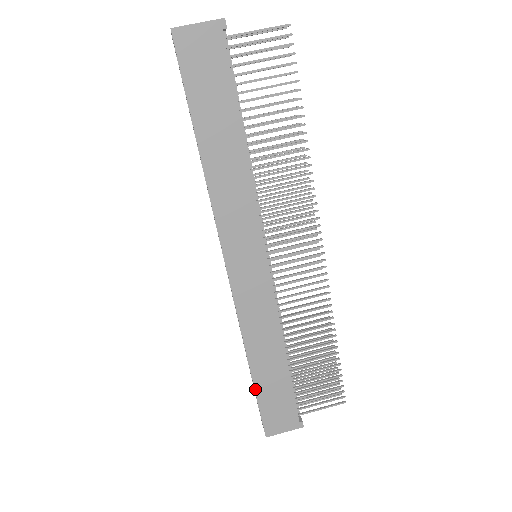
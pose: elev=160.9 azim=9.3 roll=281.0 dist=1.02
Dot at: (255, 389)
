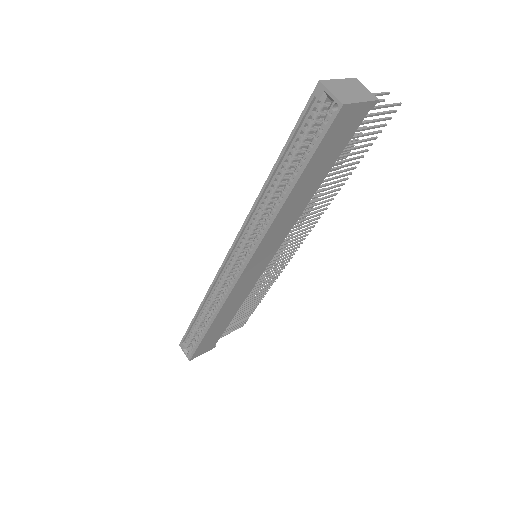
Dot at: (203, 338)
